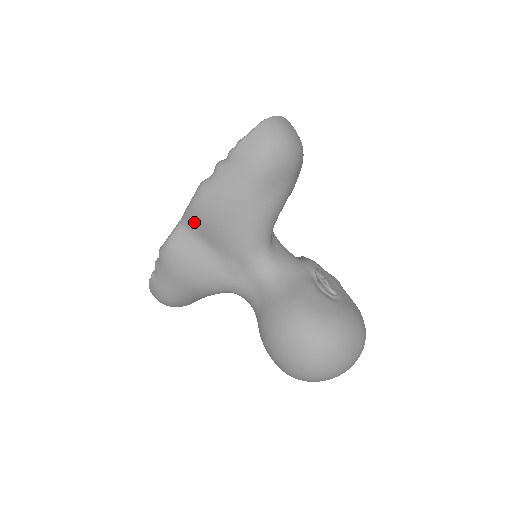
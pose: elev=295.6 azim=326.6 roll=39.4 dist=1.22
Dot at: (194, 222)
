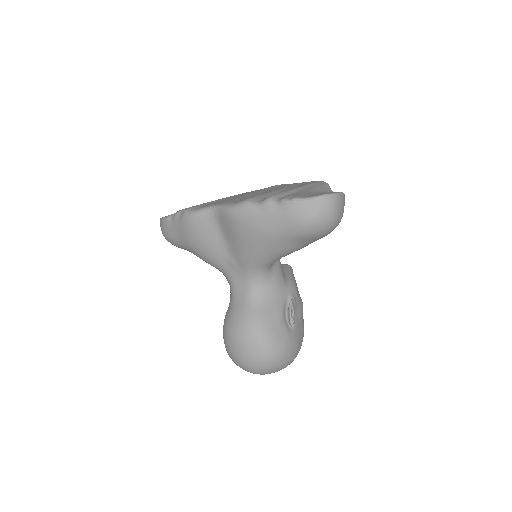
Dot at: (224, 220)
